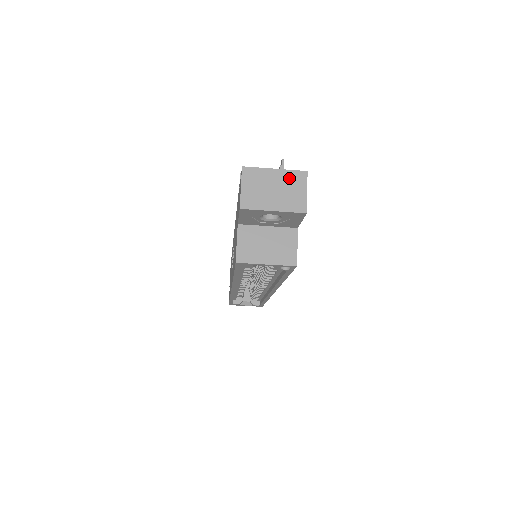
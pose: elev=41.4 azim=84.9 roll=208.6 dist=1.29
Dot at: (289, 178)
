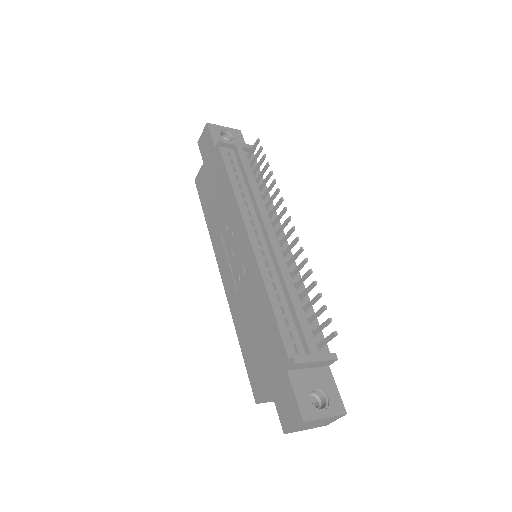
Dot at: (331, 419)
